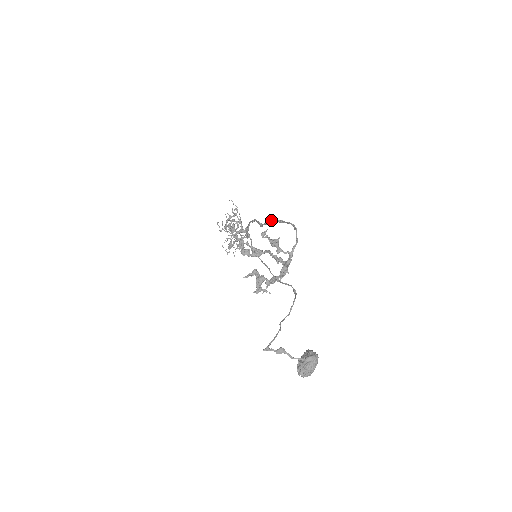
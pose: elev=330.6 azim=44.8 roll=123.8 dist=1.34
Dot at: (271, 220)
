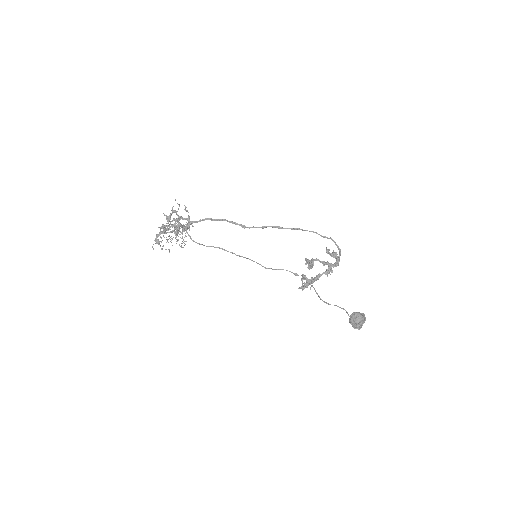
Dot at: (280, 227)
